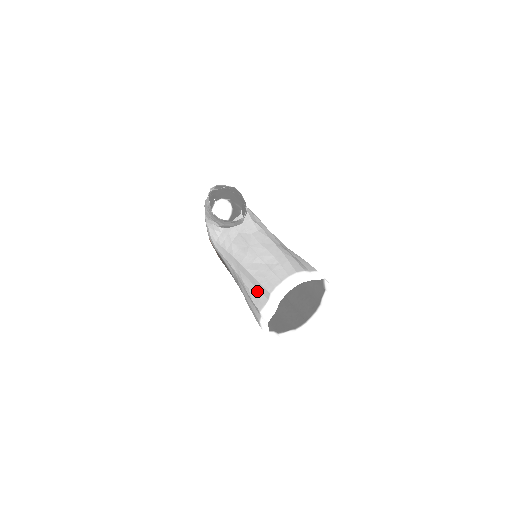
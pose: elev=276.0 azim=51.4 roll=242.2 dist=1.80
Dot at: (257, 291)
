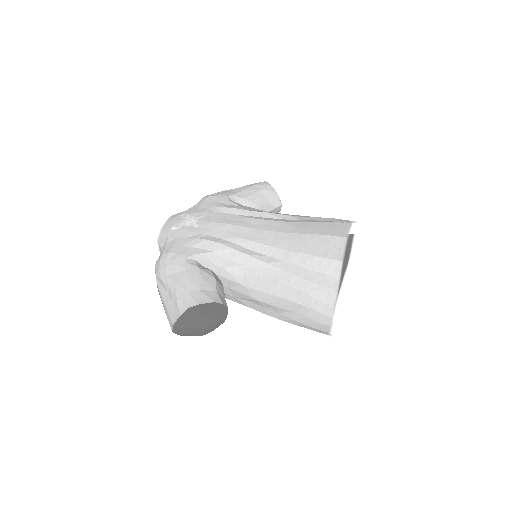
Dot at: occluded
